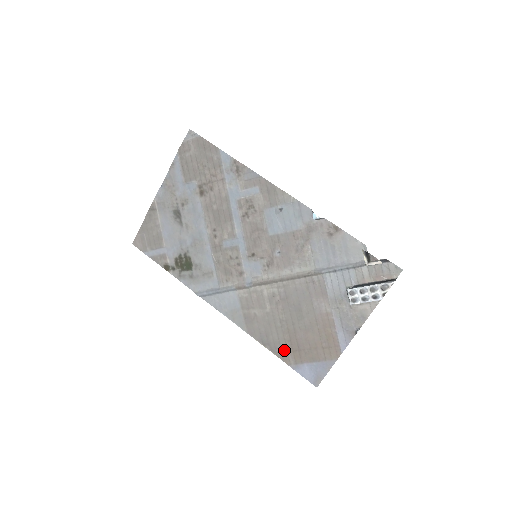
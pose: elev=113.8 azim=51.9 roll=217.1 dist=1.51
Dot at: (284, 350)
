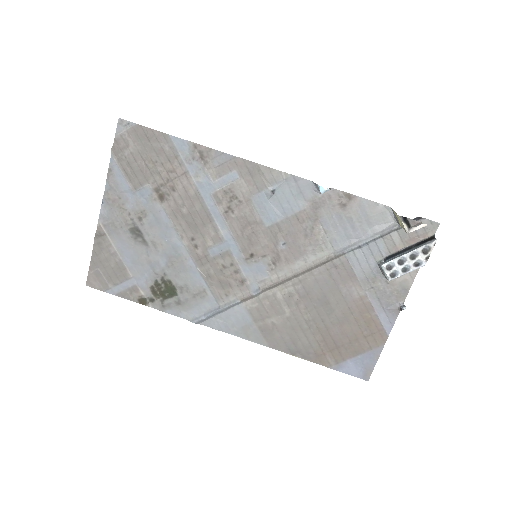
Dot at: (319, 353)
